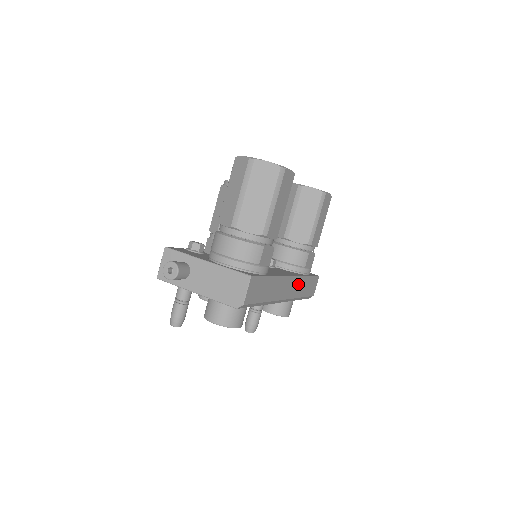
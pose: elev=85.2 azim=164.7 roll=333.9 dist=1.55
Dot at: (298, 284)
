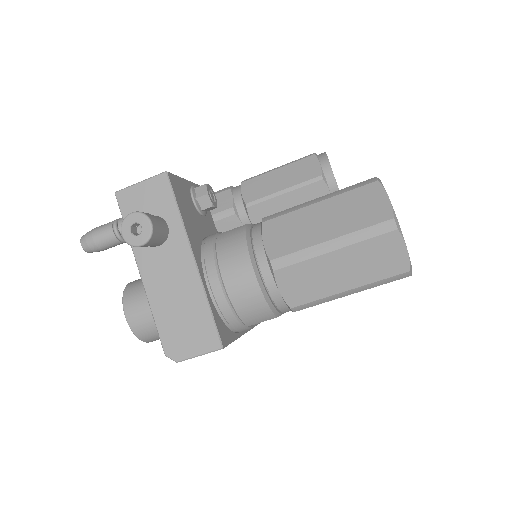
Dot at: occluded
